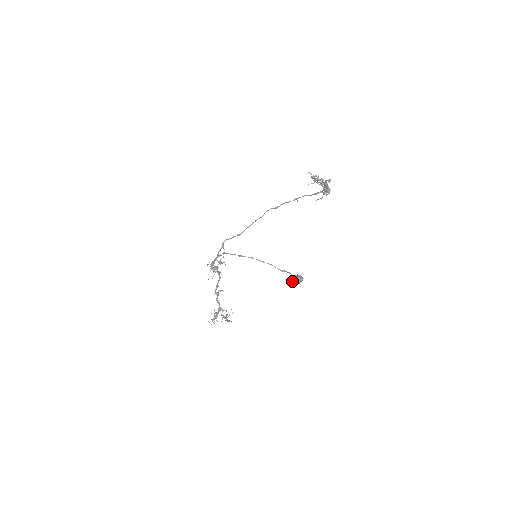
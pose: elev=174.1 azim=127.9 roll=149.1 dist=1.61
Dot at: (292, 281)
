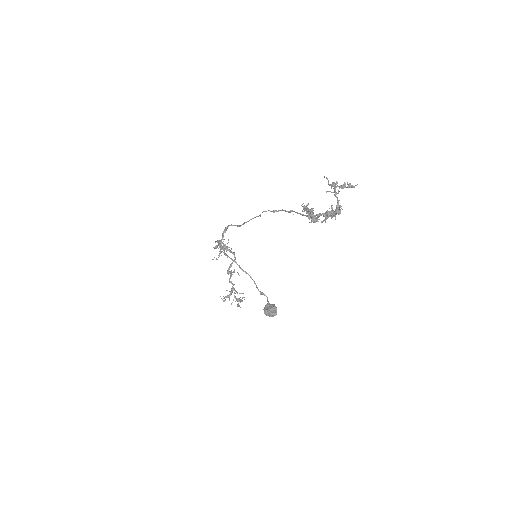
Dot at: (264, 311)
